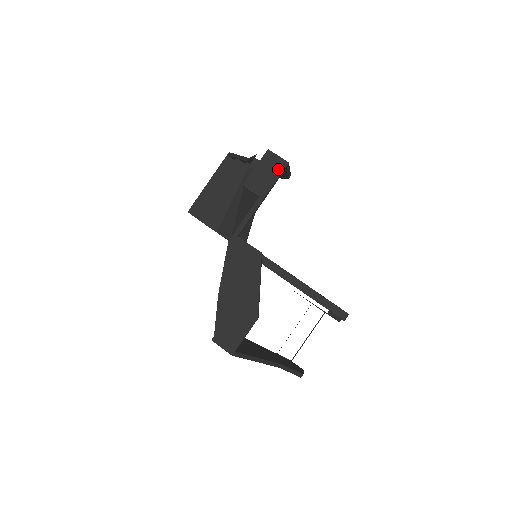
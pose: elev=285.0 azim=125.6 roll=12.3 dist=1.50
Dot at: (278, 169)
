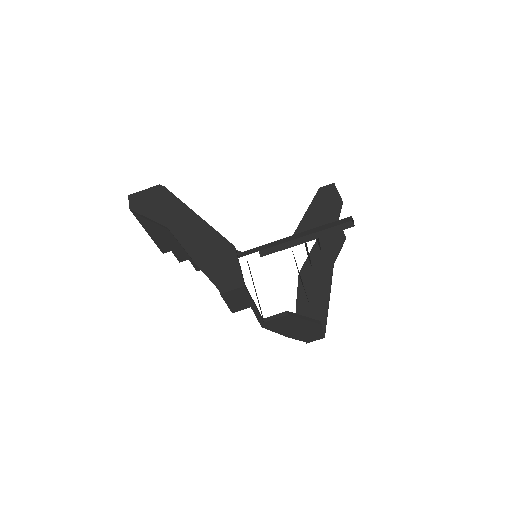
Dot at: (243, 293)
